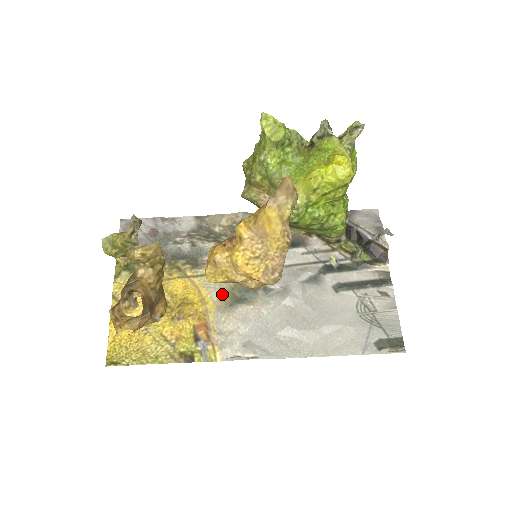
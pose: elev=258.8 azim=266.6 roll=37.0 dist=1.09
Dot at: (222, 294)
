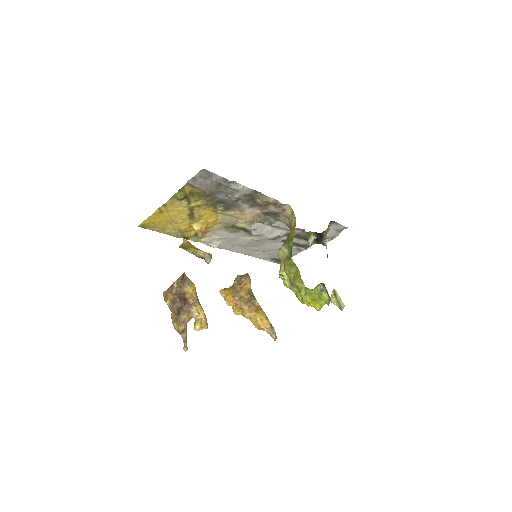
Dot at: (227, 224)
